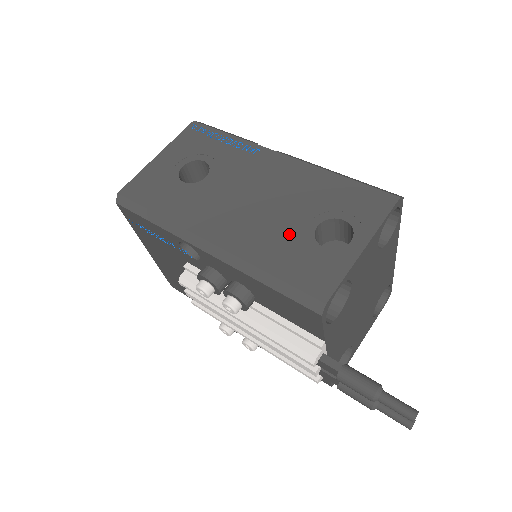
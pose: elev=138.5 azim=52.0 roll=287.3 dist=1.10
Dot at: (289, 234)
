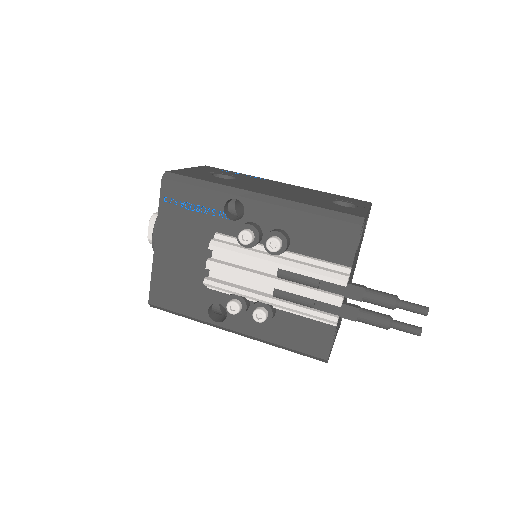
Dot at: (317, 200)
